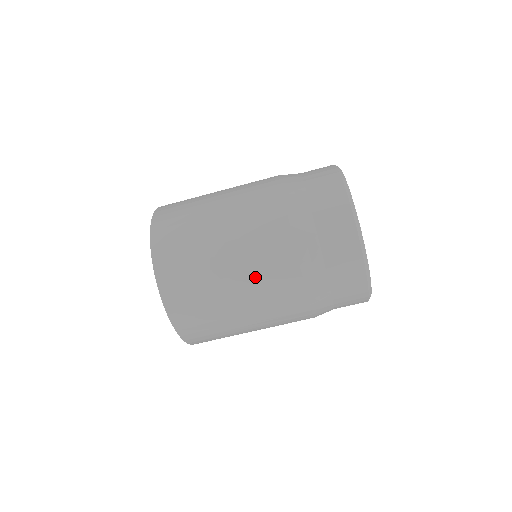
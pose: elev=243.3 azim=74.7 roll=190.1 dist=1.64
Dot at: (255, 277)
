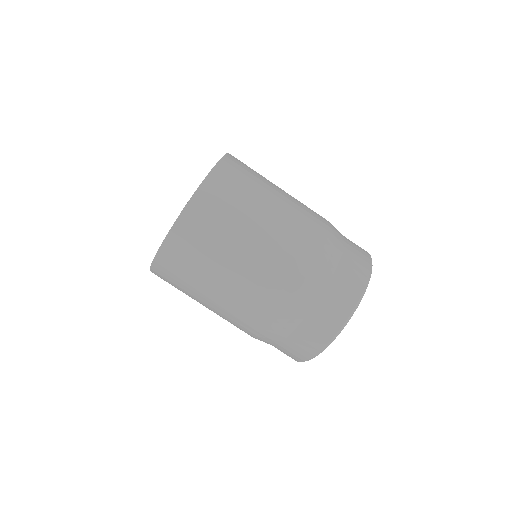
Dot at: (272, 250)
